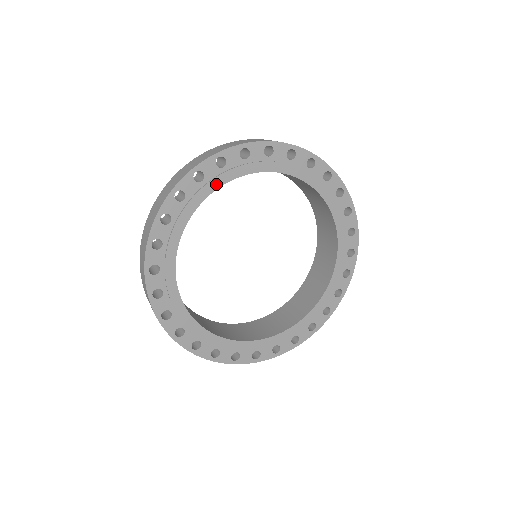
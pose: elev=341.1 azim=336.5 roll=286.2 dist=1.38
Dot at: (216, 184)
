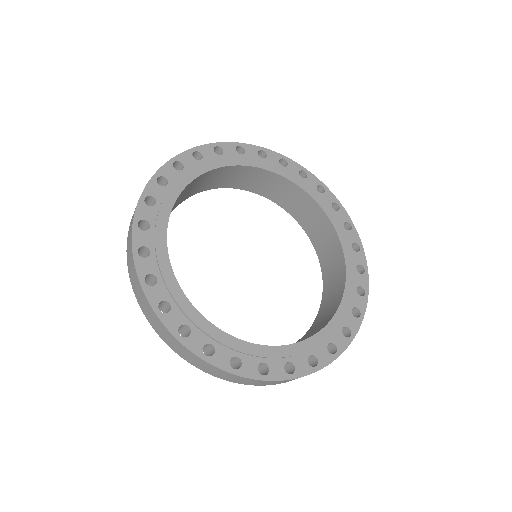
Dot at: (163, 220)
